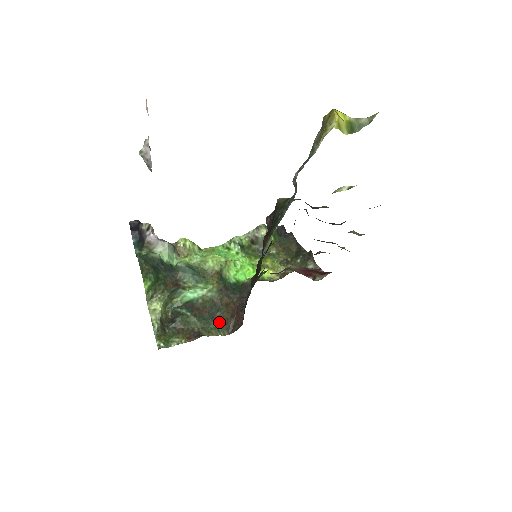
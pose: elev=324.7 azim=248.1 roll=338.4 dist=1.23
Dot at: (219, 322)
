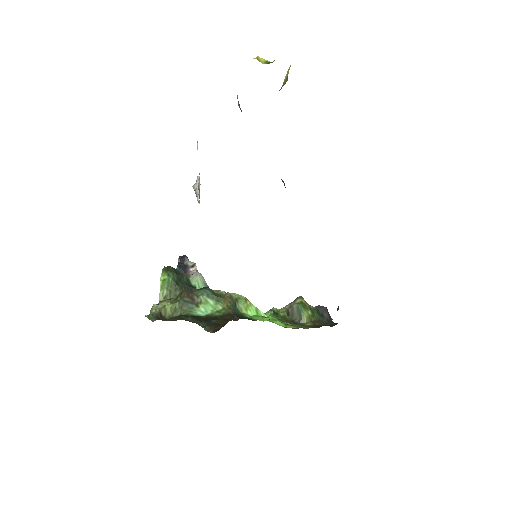
Dot at: (210, 324)
